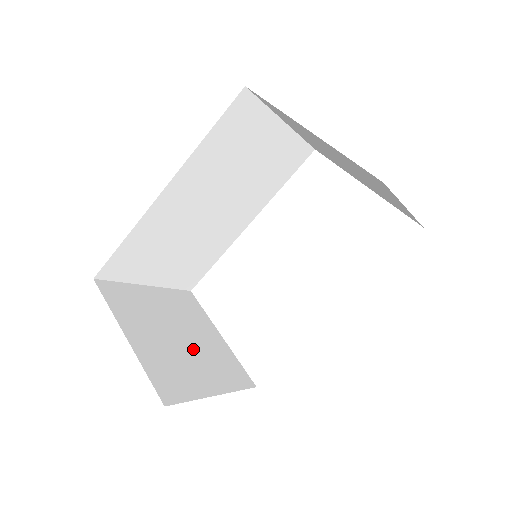
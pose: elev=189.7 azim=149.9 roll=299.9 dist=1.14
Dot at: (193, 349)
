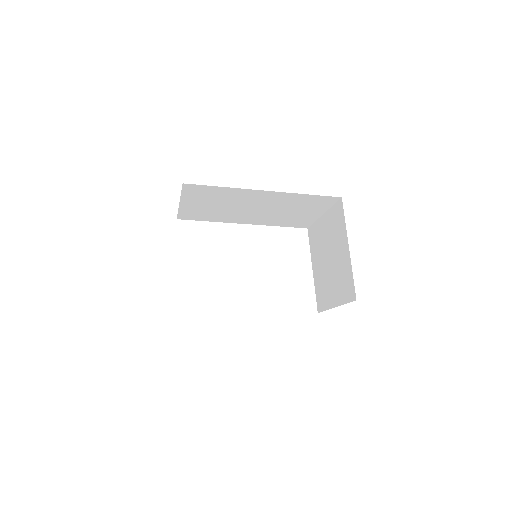
Dot at: occluded
